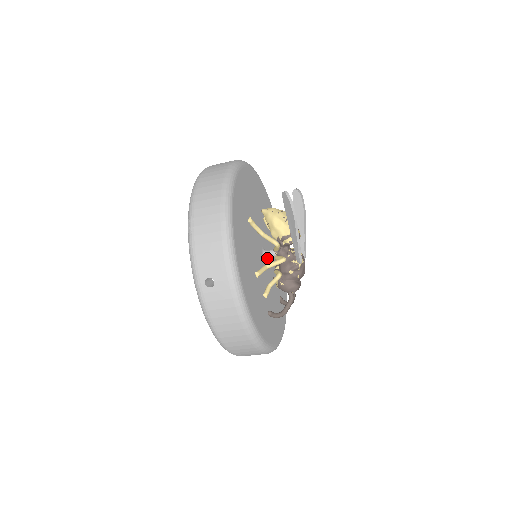
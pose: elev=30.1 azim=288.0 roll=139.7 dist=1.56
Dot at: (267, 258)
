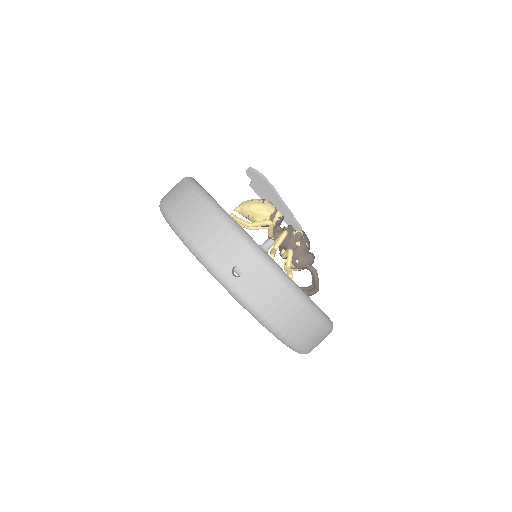
Dot at: (267, 250)
